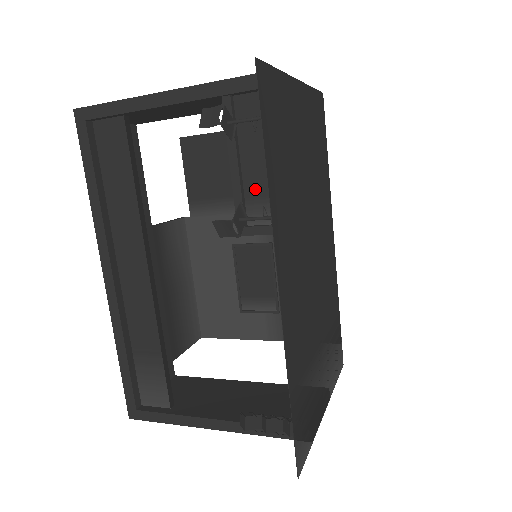
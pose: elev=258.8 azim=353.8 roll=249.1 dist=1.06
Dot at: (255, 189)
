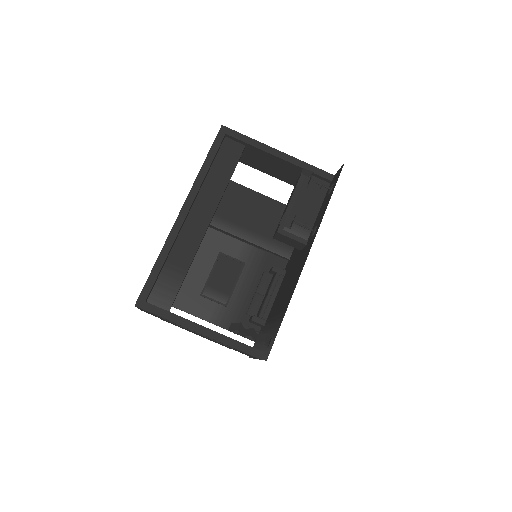
Dot at: (296, 216)
